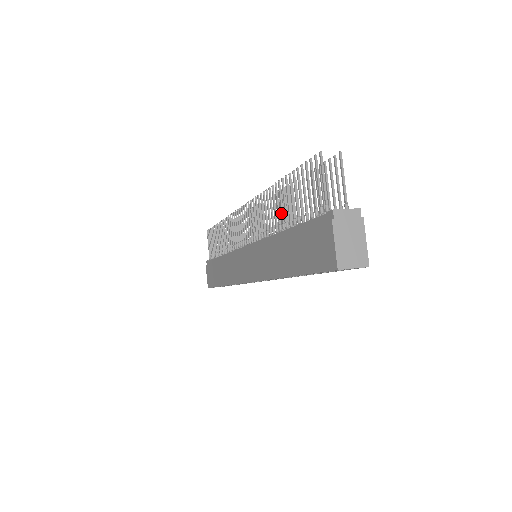
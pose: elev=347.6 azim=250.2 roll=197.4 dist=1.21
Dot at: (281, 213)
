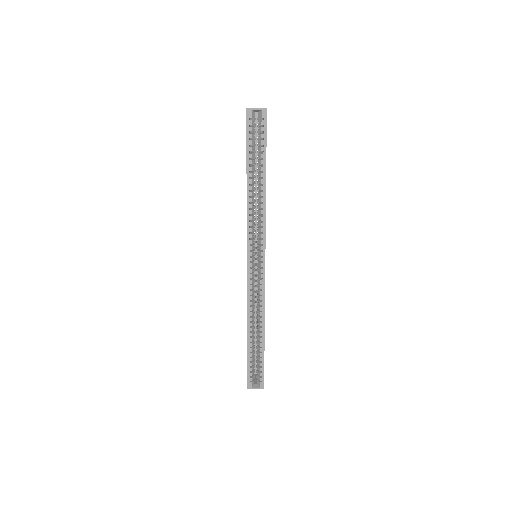
Dot at: occluded
